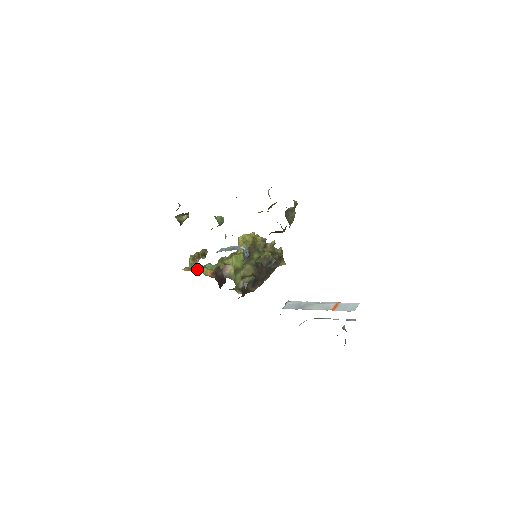
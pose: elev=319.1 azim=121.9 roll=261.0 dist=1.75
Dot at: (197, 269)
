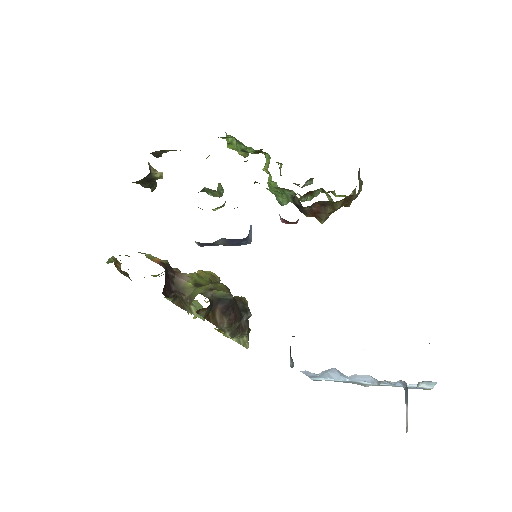
Dot at: occluded
